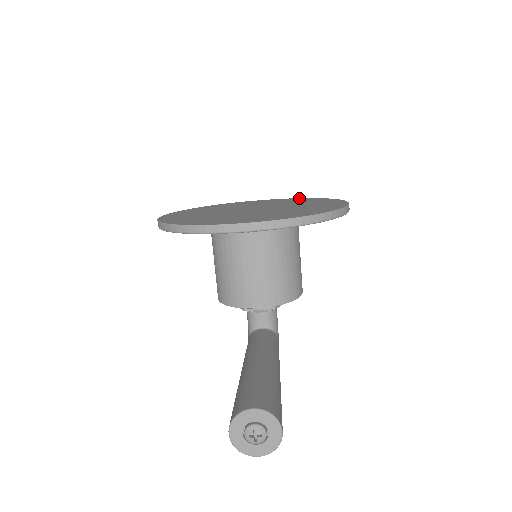
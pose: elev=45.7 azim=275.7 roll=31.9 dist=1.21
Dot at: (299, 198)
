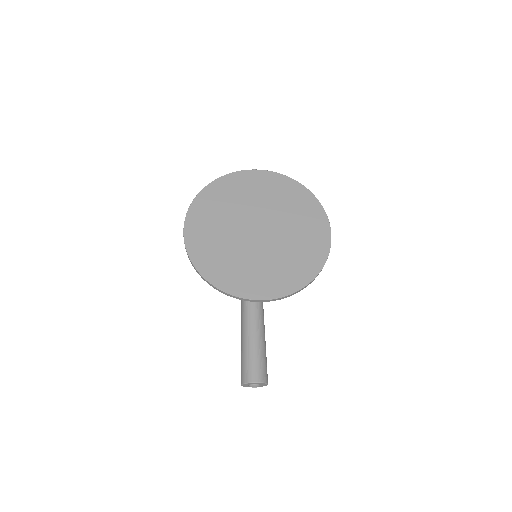
Dot at: (293, 181)
